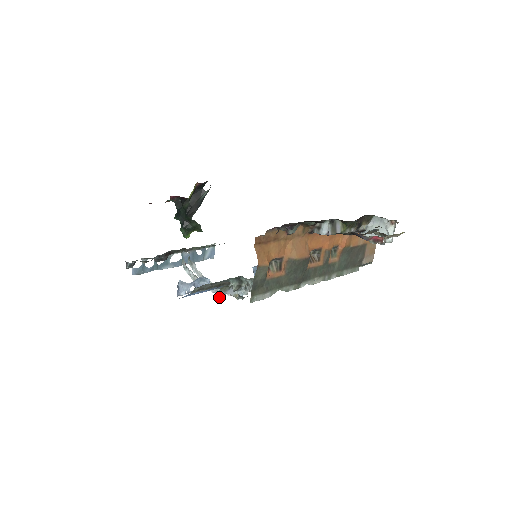
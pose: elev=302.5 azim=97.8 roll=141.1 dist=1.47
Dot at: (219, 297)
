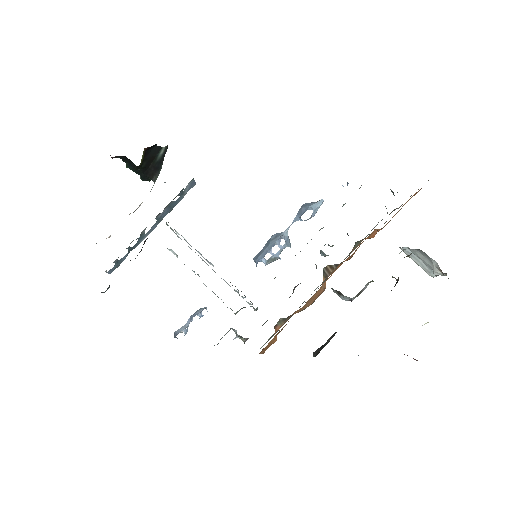
Dot at: occluded
